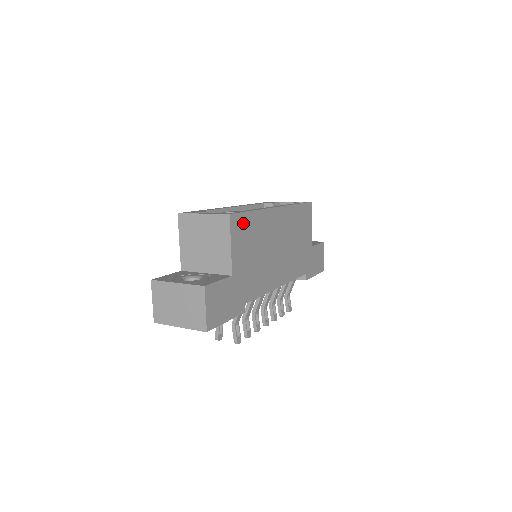
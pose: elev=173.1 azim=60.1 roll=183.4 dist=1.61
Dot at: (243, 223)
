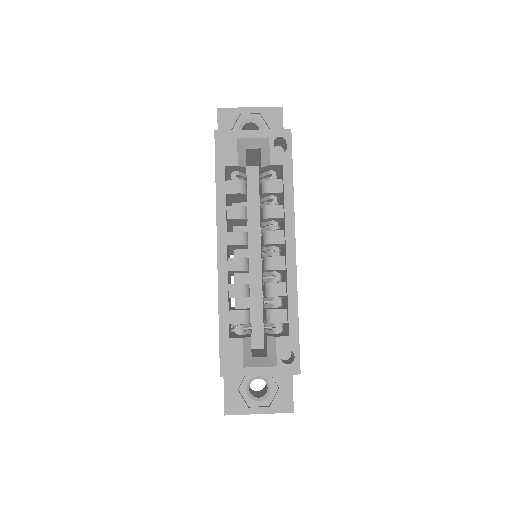
Dot at: occluded
